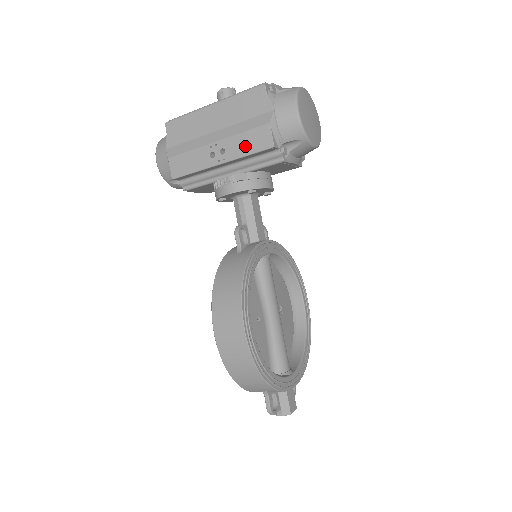
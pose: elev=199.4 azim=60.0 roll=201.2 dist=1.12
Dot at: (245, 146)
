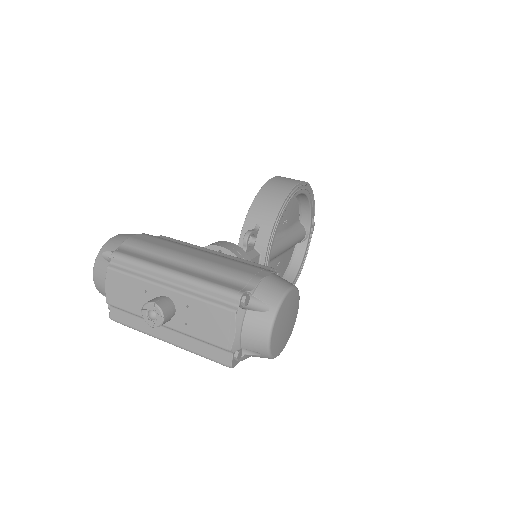
Dot at: occluded
